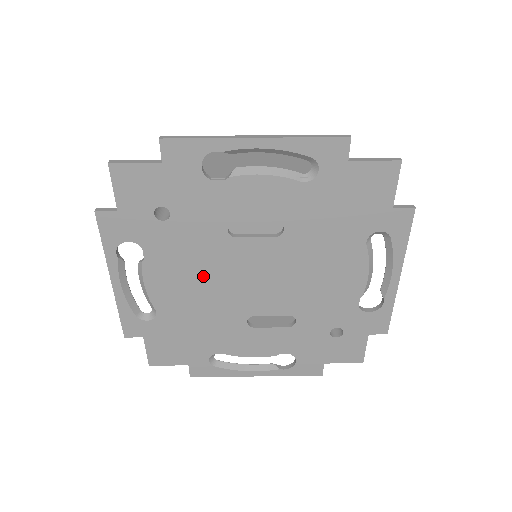
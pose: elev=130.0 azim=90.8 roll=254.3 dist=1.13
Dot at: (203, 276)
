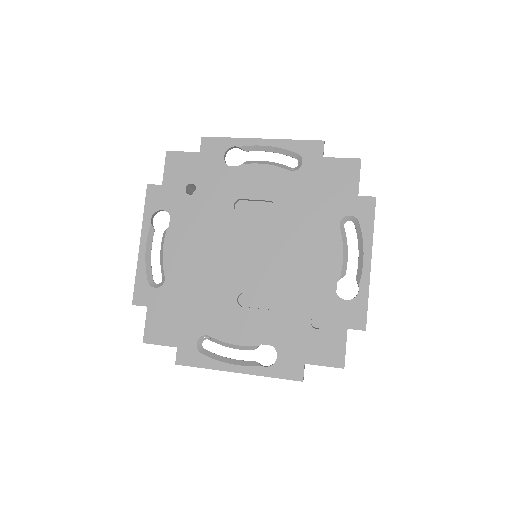
Dot at: (209, 246)
